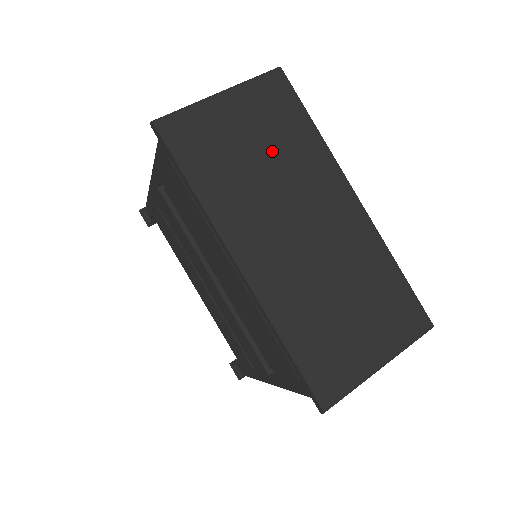
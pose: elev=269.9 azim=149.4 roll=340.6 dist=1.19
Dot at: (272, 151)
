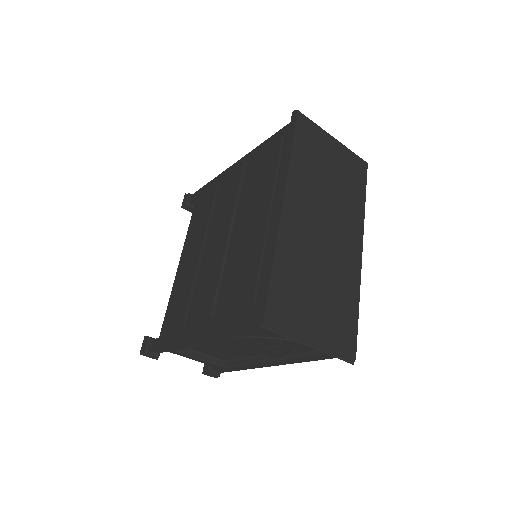
Dot at: (339, 183)
